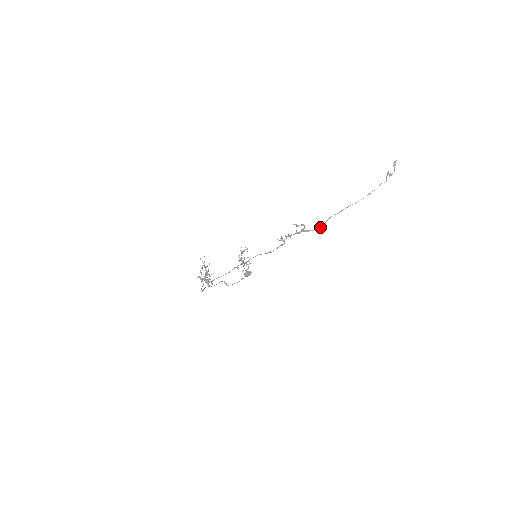
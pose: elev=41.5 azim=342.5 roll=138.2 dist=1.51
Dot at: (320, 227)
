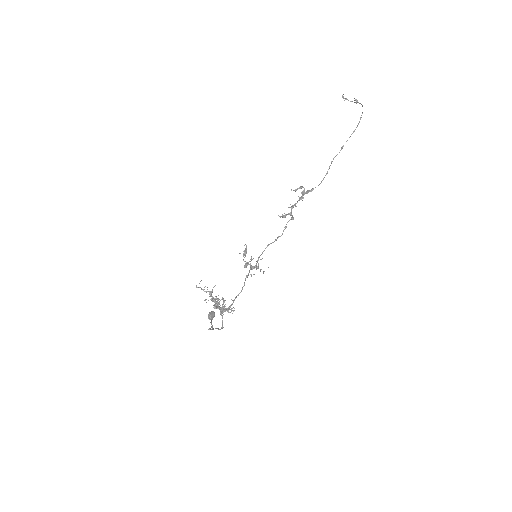
Dot at: (323, 179)
